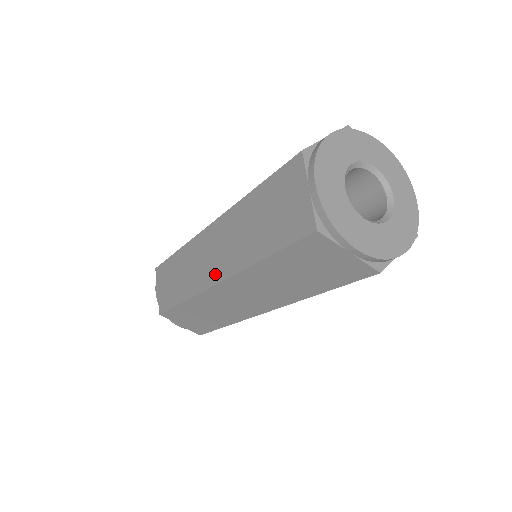
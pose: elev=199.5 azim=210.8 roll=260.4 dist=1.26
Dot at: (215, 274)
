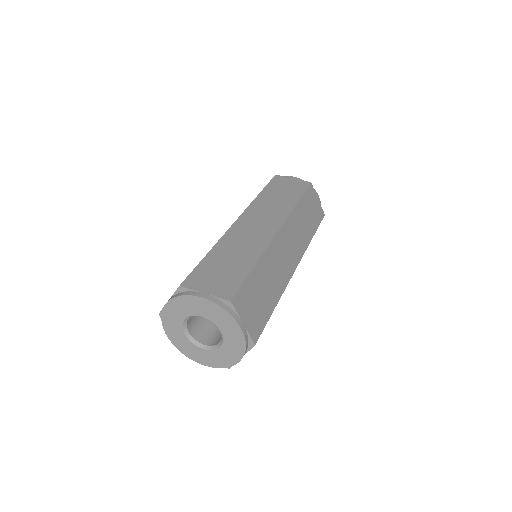
Dot at: occluded
